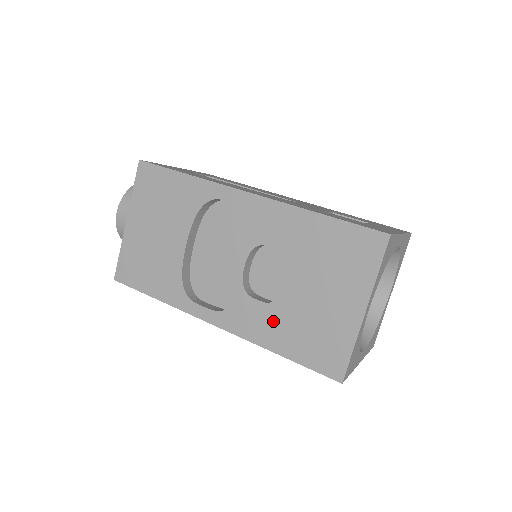
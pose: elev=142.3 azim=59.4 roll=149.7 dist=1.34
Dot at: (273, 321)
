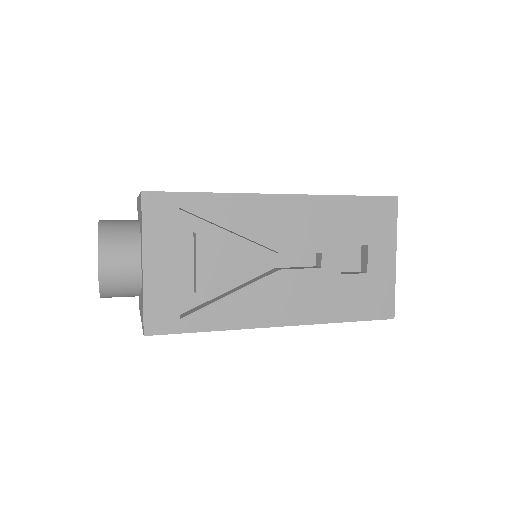
Dot at: occluded
